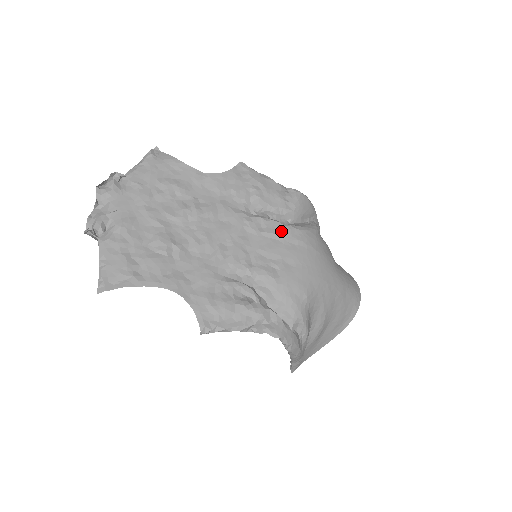
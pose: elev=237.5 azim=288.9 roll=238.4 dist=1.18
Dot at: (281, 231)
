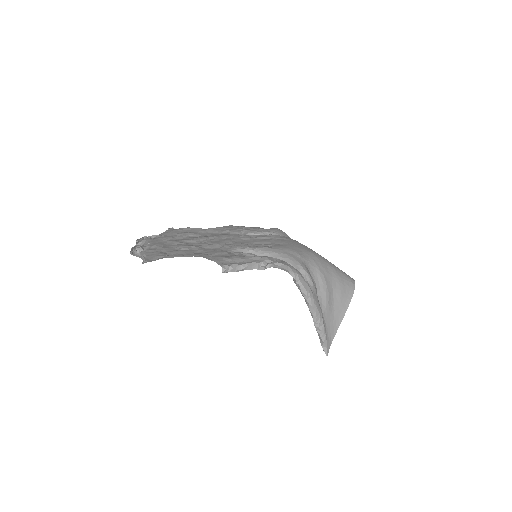
Dot at: (268, 236)
